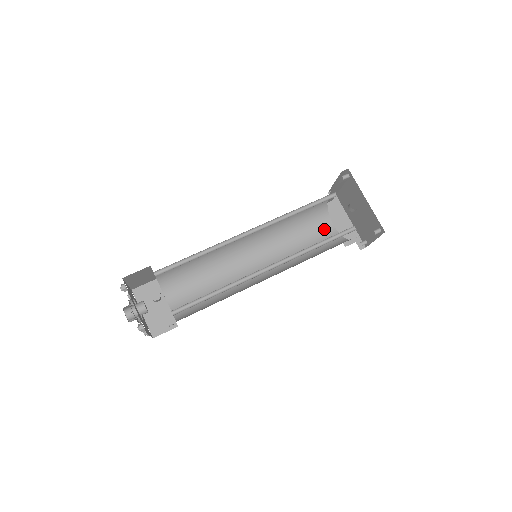
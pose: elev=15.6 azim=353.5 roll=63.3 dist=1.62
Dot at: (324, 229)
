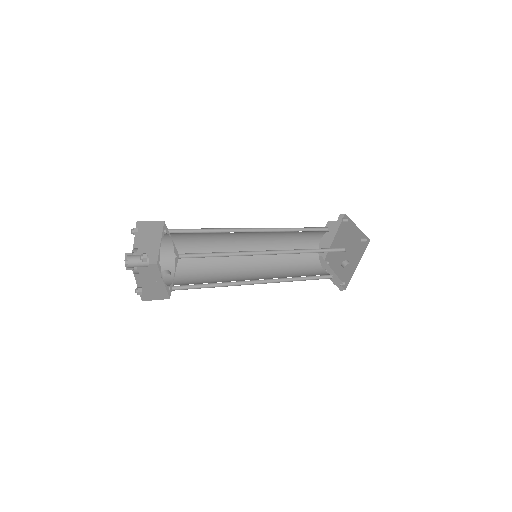
Dot at: (313, 240)
